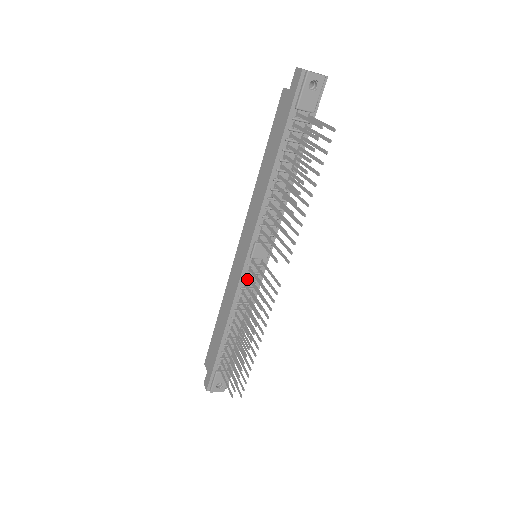
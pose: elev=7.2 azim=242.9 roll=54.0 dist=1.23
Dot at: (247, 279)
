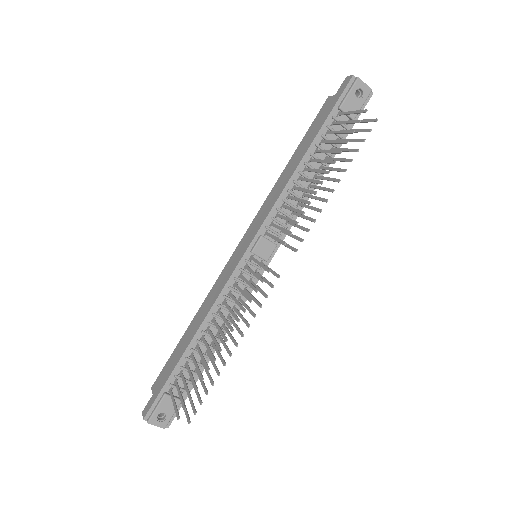
Dot at: (239, 277)
